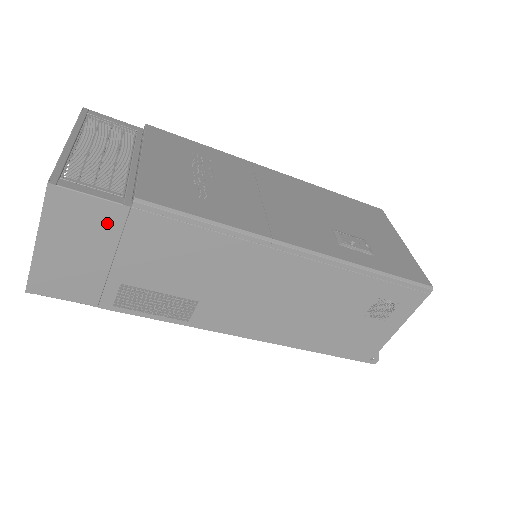
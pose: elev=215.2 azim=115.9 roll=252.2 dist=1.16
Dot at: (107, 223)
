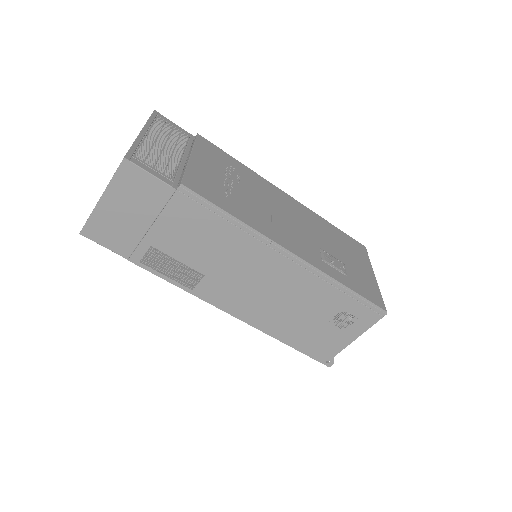
Dot at: (156, 197)
